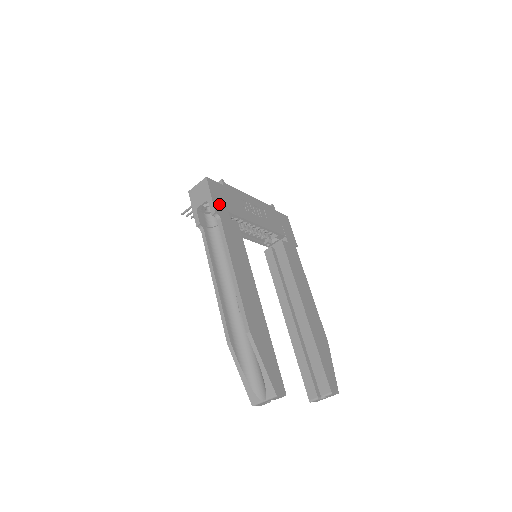
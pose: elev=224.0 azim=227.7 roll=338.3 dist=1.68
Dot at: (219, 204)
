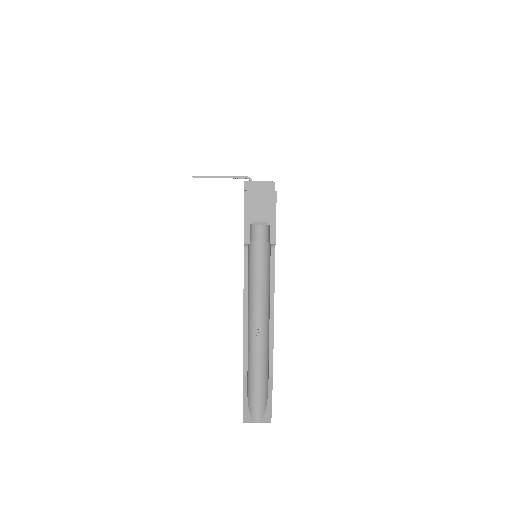
Dot at: occluded
